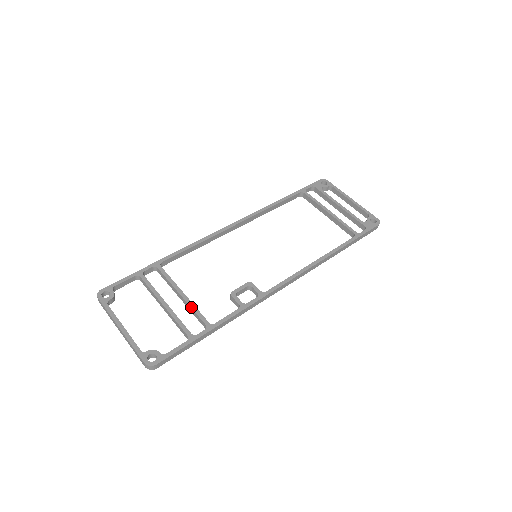
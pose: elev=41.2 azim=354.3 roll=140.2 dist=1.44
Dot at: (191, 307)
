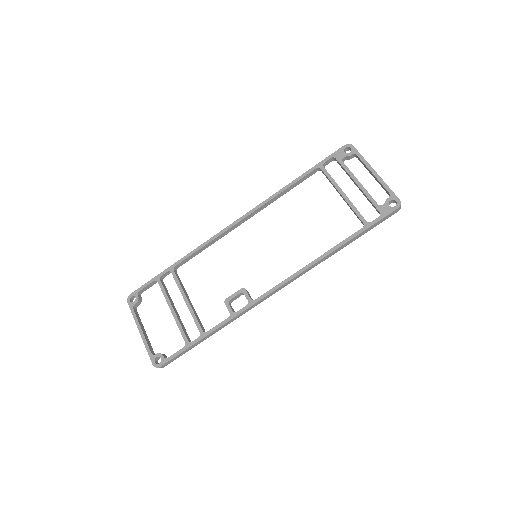
Dot at: (191, 314)
